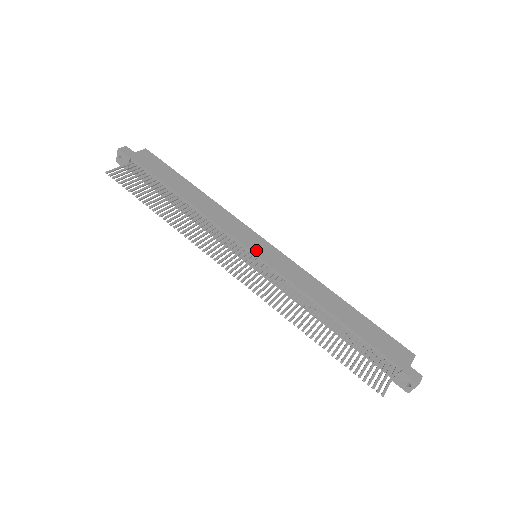
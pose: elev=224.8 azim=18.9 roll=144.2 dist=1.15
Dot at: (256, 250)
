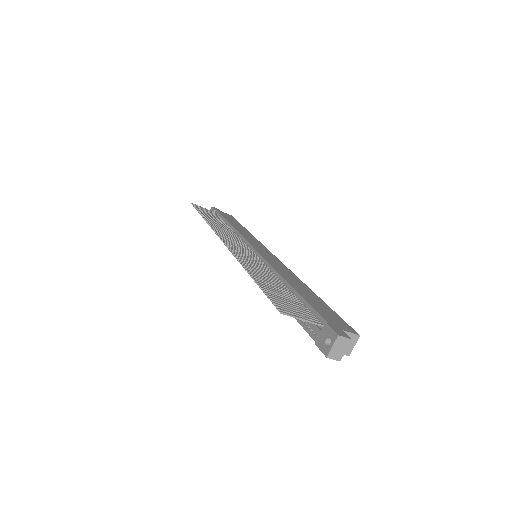
Dot at: (257, 248)
